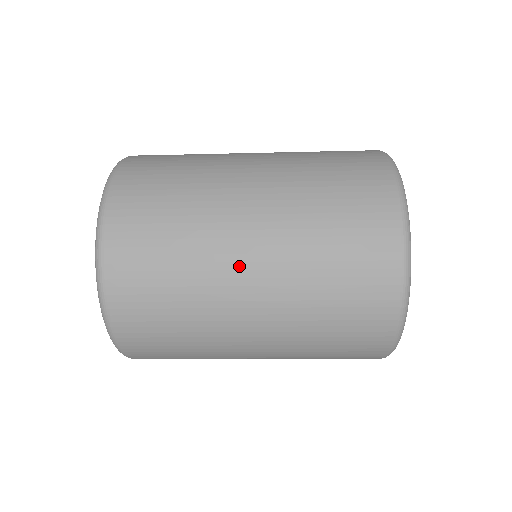
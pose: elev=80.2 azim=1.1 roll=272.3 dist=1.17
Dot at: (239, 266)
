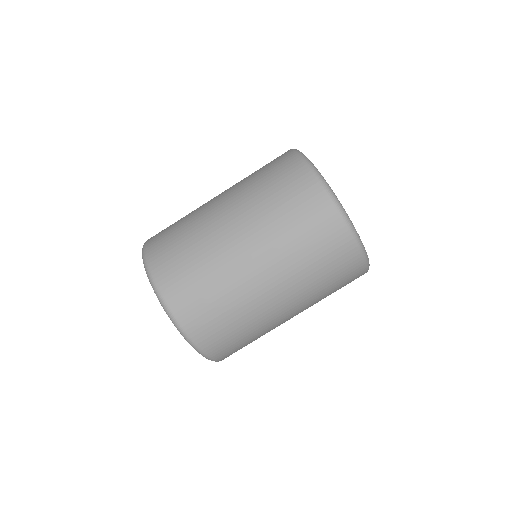
Dot at: (244, 261)
